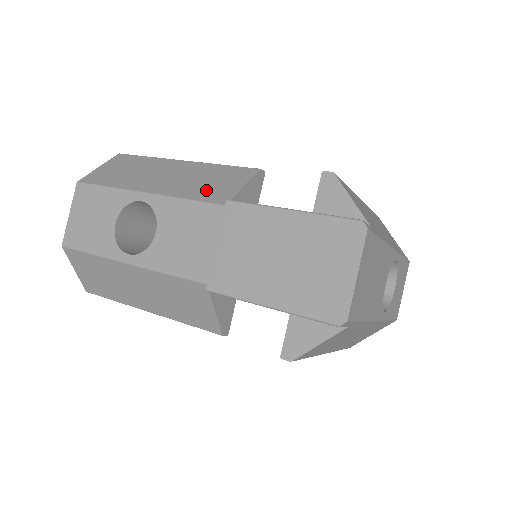
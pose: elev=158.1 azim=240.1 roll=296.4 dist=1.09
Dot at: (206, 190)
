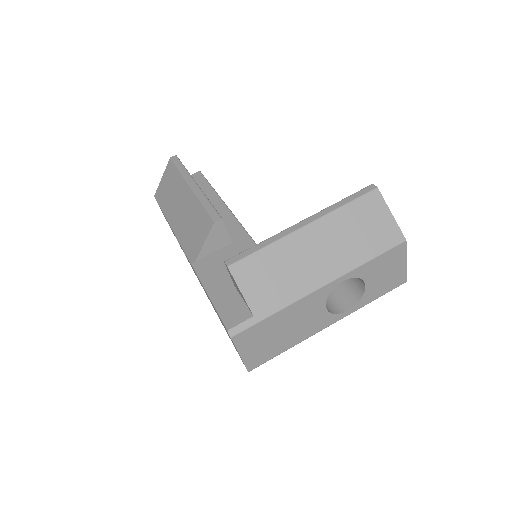
Dot at: (190, 241)
